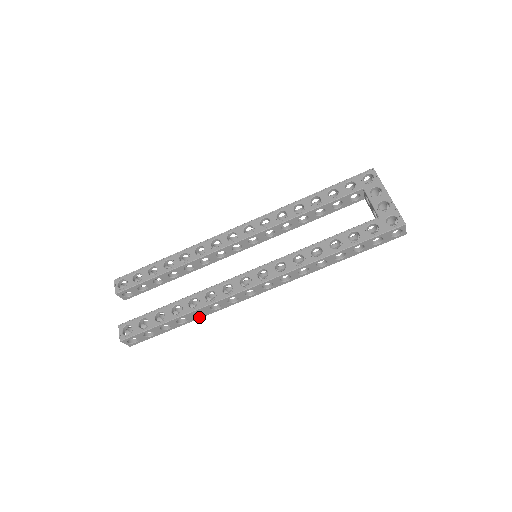
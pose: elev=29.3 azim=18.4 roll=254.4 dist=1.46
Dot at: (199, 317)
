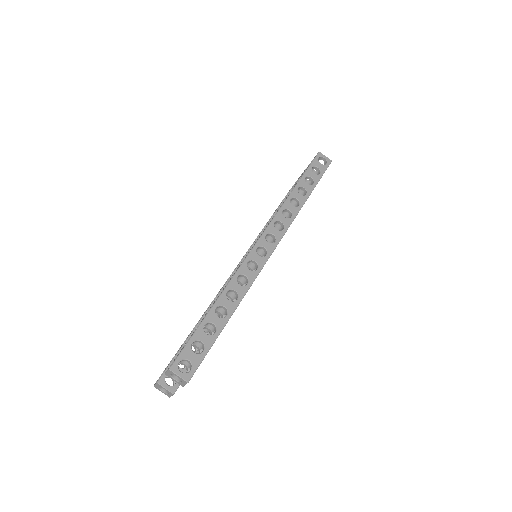
Dot at: (237, 302)
